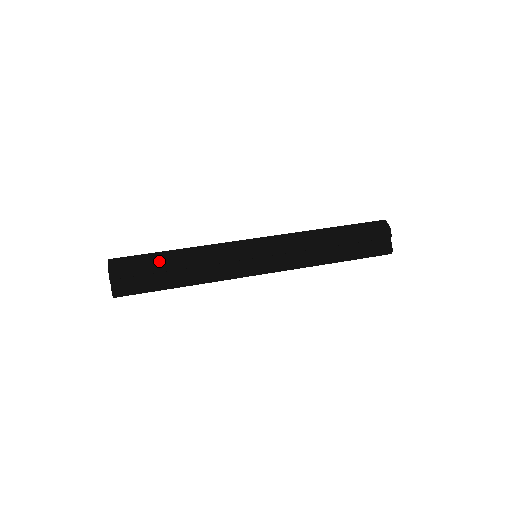
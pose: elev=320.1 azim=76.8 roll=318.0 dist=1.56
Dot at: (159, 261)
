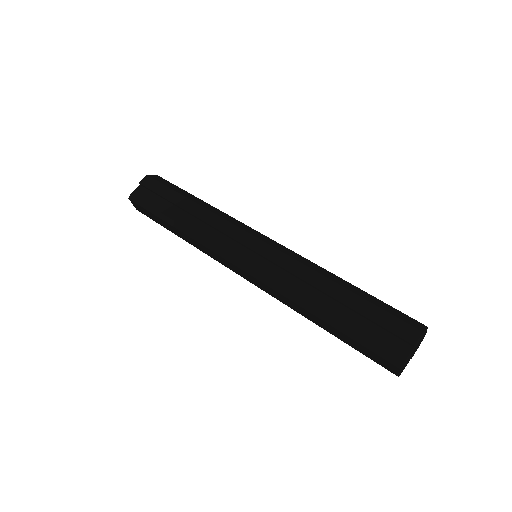
Dot at: (179, 194)
